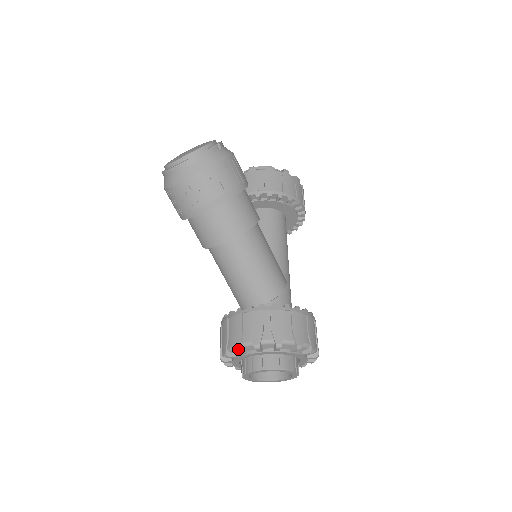
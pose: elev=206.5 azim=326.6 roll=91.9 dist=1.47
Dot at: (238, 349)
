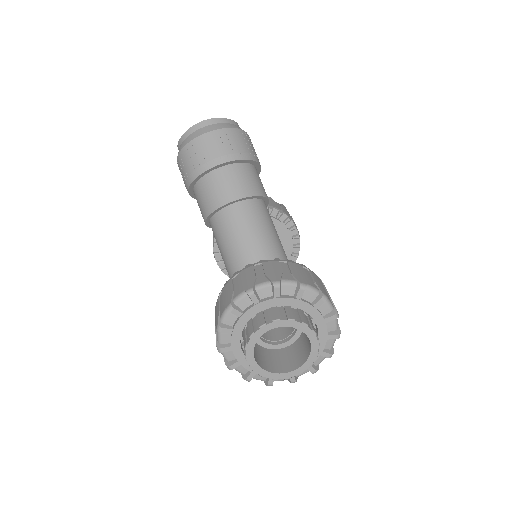
Dot at: (251, 289)
